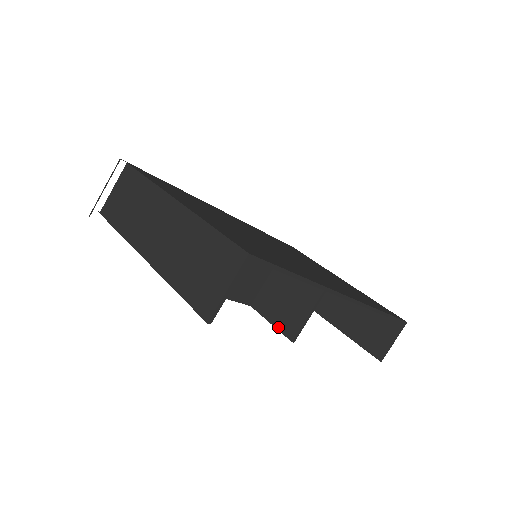
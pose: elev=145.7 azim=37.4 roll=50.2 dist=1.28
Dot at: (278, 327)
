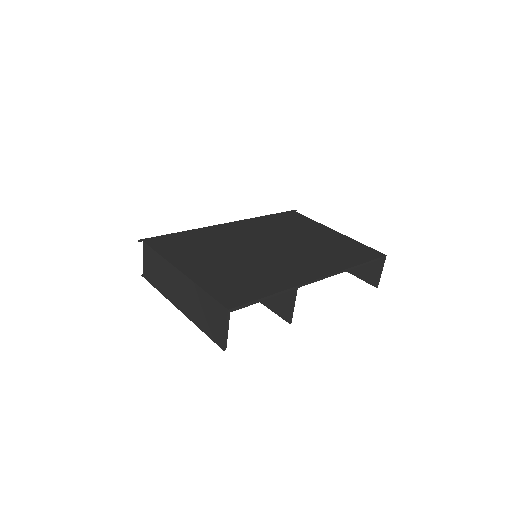
Dot at: (279, 315)
